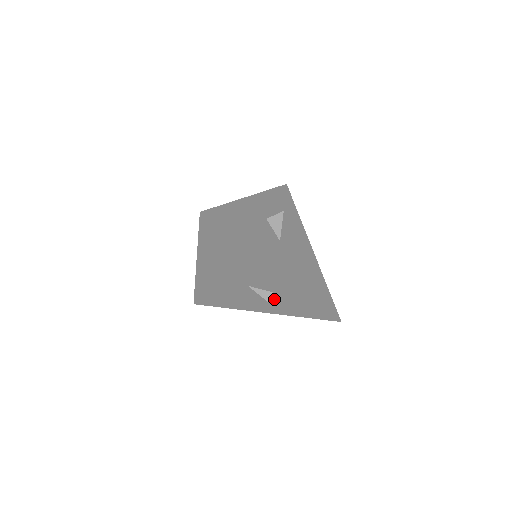
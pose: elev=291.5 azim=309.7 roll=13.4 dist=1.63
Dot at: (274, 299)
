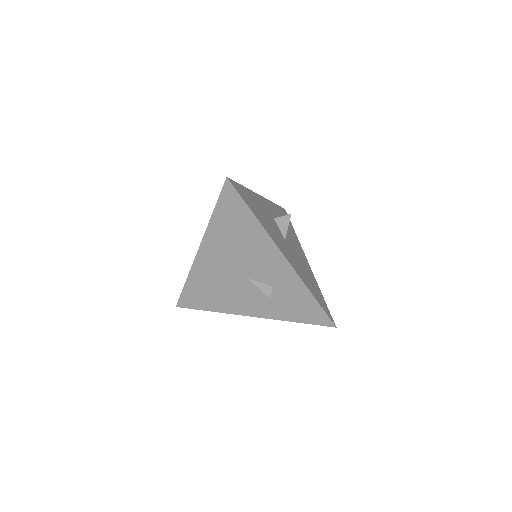
Dot at: (271, 296)
